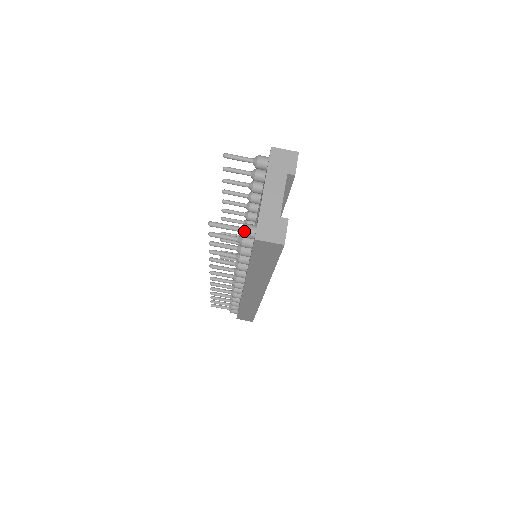
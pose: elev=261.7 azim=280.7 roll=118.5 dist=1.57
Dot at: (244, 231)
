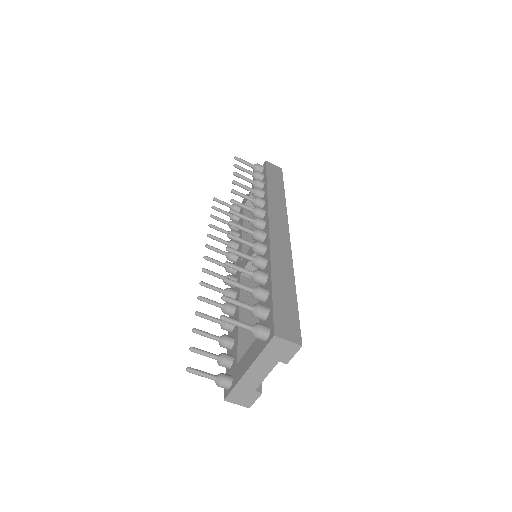
Dot at: (218, 386)
